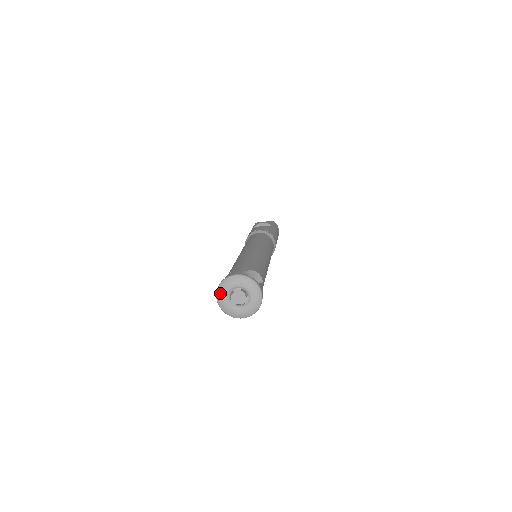
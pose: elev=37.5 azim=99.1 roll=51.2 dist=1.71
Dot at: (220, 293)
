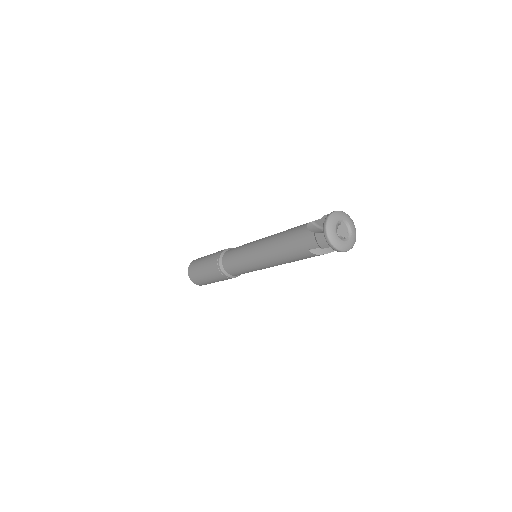
Dot at: (332, 219)
